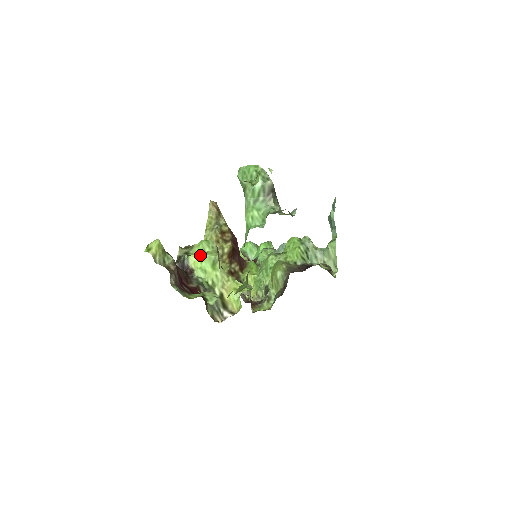
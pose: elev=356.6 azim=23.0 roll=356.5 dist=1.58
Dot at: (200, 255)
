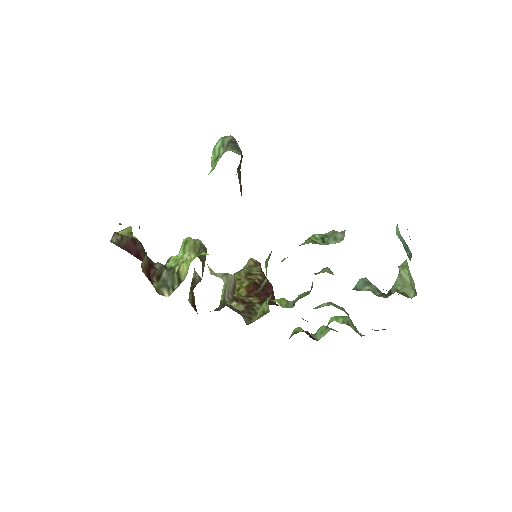
Dot at: occluded
